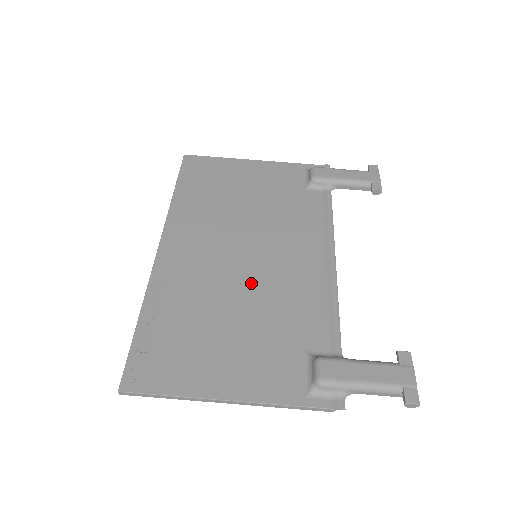
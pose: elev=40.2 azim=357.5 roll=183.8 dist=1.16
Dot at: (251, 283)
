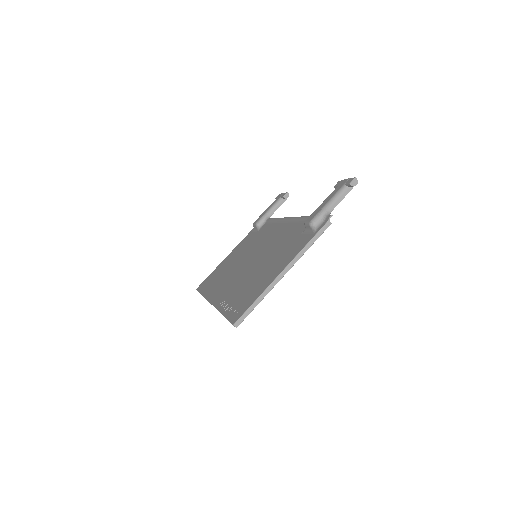
Dot at: (261, 258)
